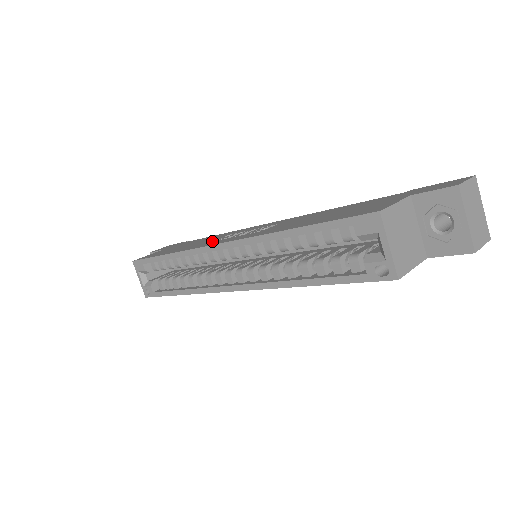
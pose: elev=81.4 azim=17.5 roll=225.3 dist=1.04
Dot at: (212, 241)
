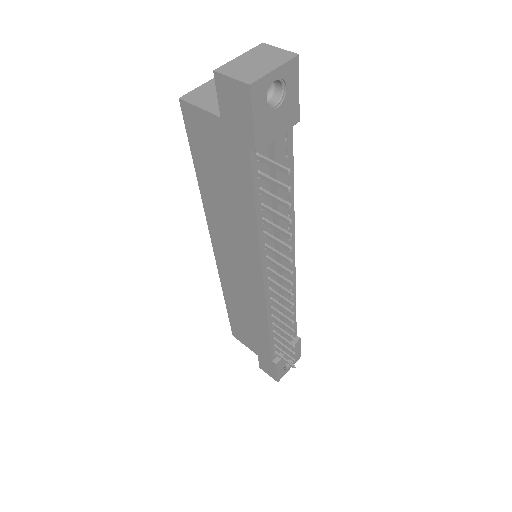
Dot at: occluded
